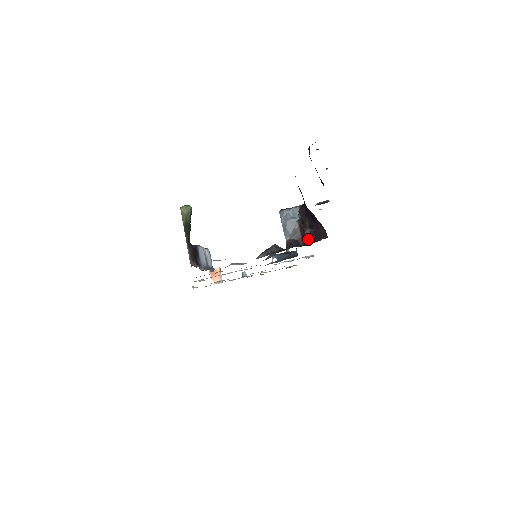
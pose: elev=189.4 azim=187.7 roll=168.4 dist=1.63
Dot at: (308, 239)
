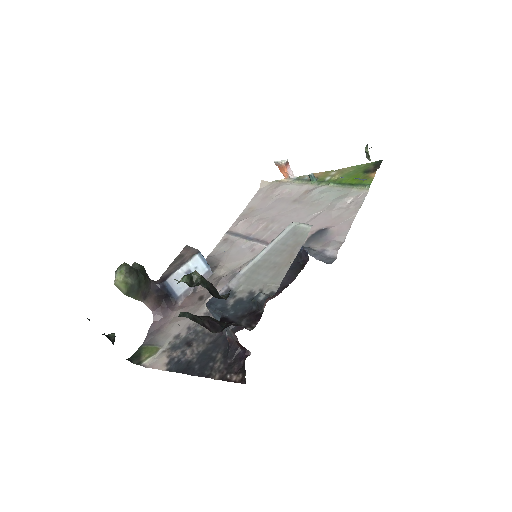
Dot at: (244, 348)
